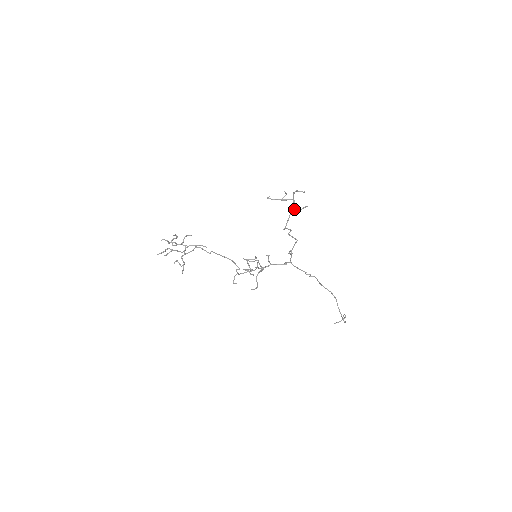
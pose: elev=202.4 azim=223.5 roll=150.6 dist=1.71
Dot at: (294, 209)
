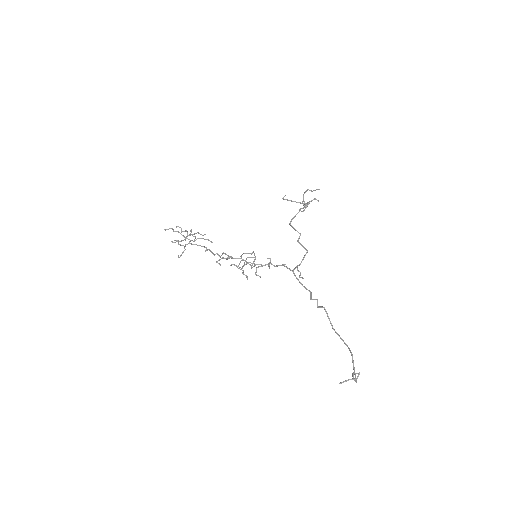
Dot at: (303, 200)
